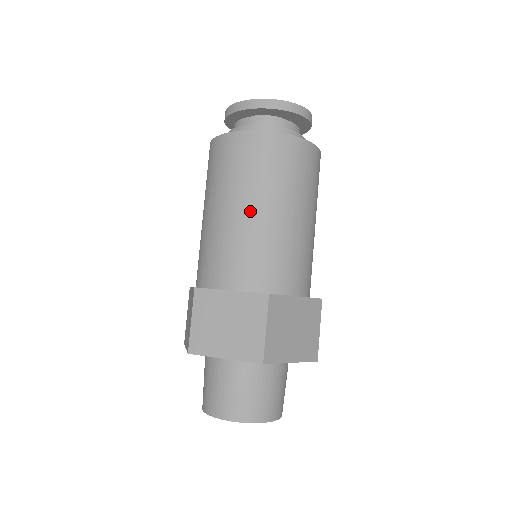
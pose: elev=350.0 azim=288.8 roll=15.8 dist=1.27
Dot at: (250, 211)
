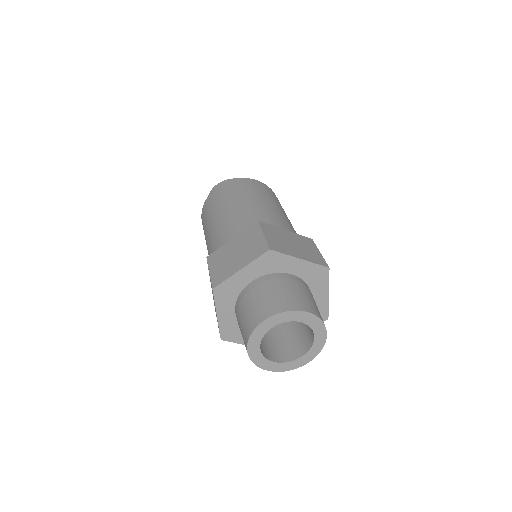
Dot at: (276, 207)
